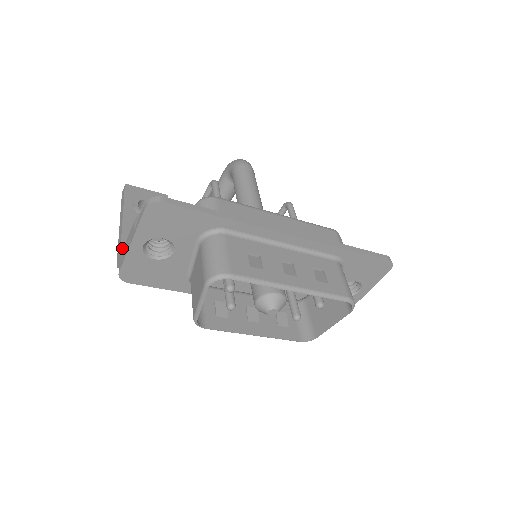
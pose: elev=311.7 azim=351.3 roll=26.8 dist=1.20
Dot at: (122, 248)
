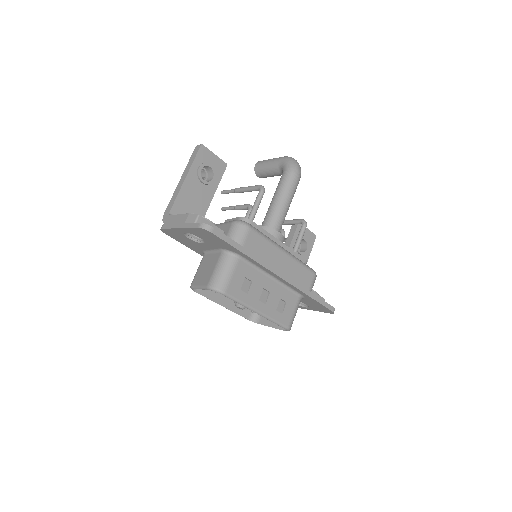
Dot at: (173, 208)
